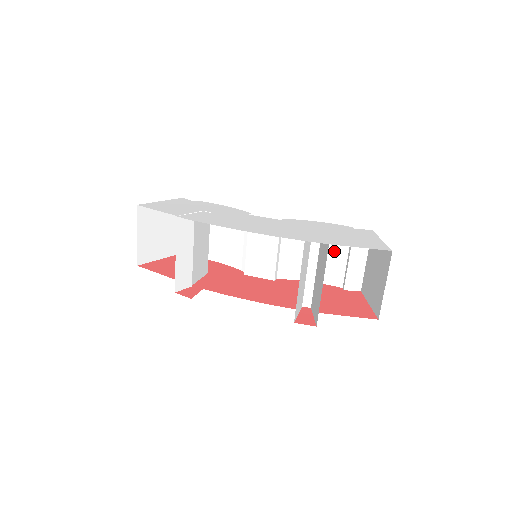
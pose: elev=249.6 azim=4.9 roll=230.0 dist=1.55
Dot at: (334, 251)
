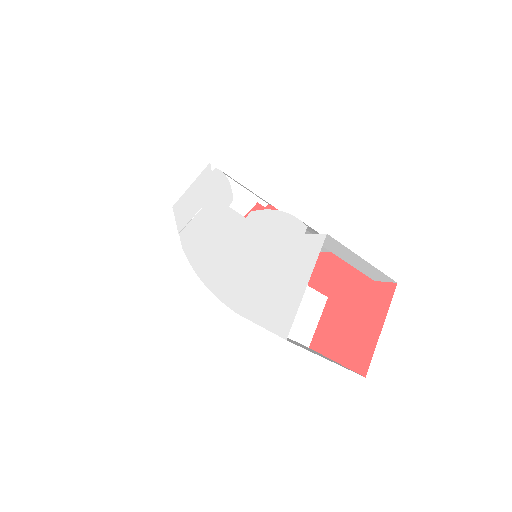
Dot at: occluded
